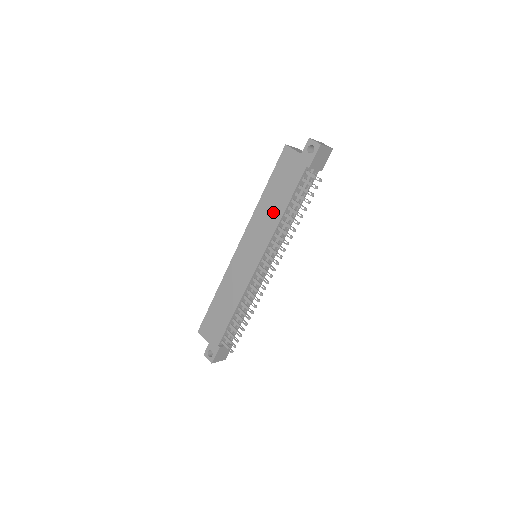
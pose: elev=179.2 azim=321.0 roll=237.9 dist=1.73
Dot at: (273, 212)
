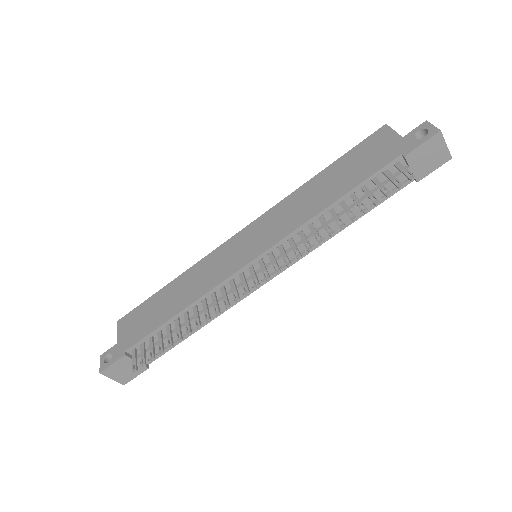
Dot at: (316, 200)
